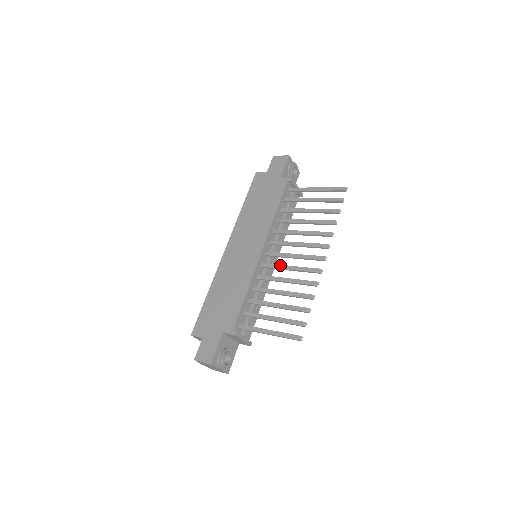
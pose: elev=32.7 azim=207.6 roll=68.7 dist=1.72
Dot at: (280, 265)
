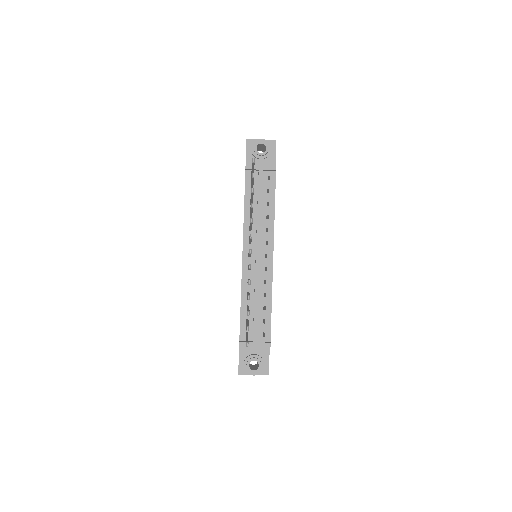
Dot at: occluded
